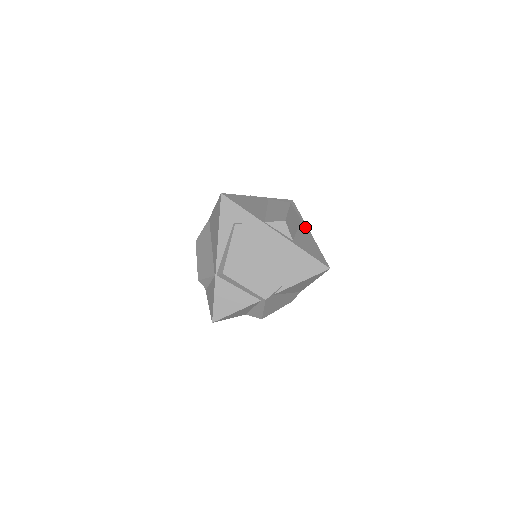
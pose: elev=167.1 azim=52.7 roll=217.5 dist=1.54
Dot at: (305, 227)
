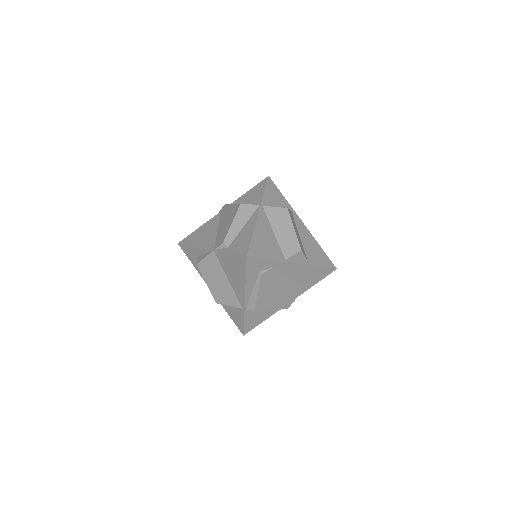
Dot at: (298, 220)
